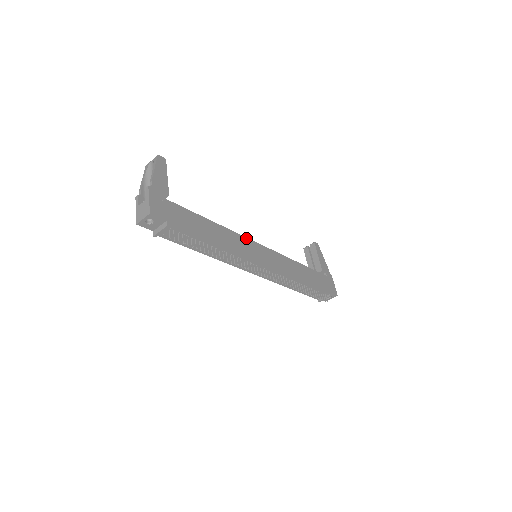
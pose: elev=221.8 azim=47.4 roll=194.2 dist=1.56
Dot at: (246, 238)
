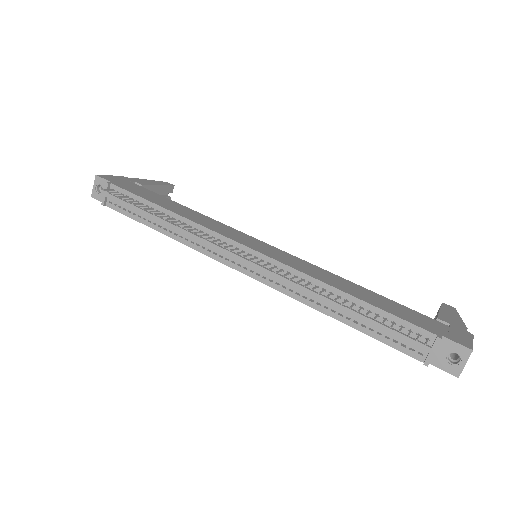
Dot at: (239, 231)
